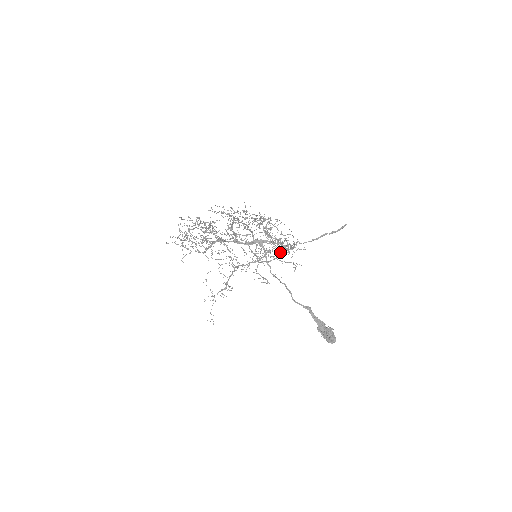
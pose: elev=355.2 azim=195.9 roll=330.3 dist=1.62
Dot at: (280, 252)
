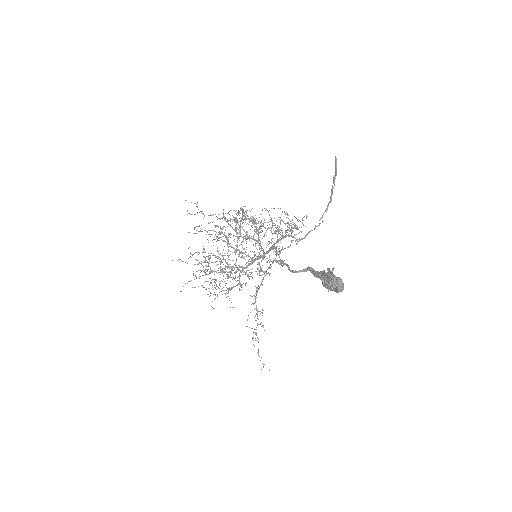
Dot at: (255, 229)
